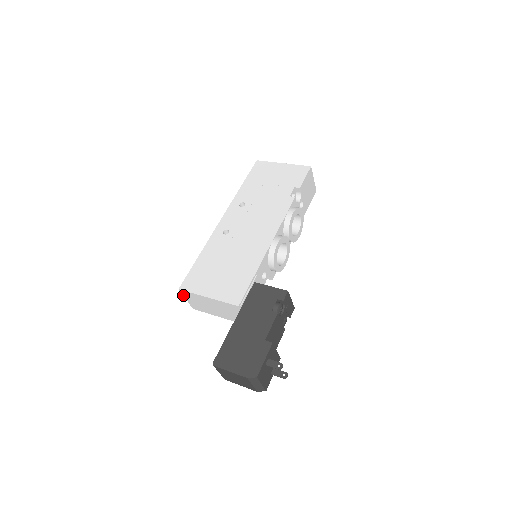
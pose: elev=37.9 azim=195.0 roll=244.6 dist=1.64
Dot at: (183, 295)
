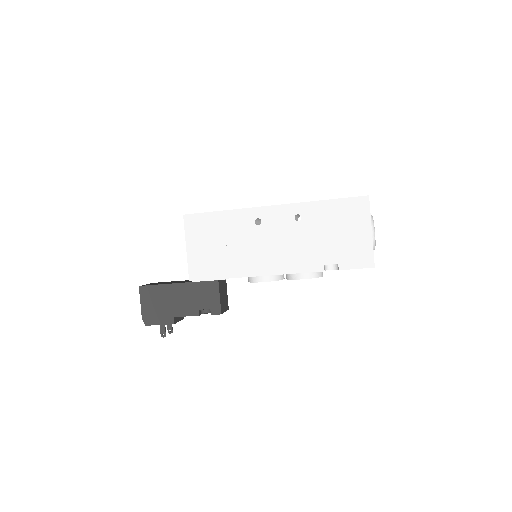
Dot at: occluded
